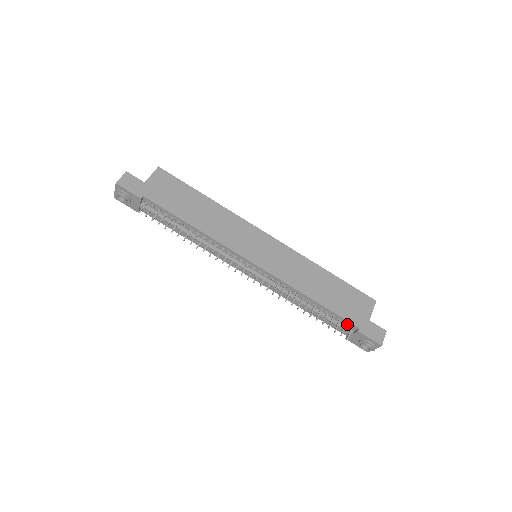
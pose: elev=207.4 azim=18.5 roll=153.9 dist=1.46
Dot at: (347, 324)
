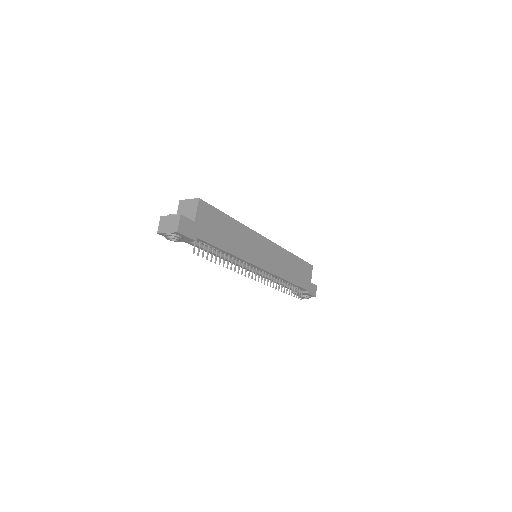
Dot at: (301, 289)
